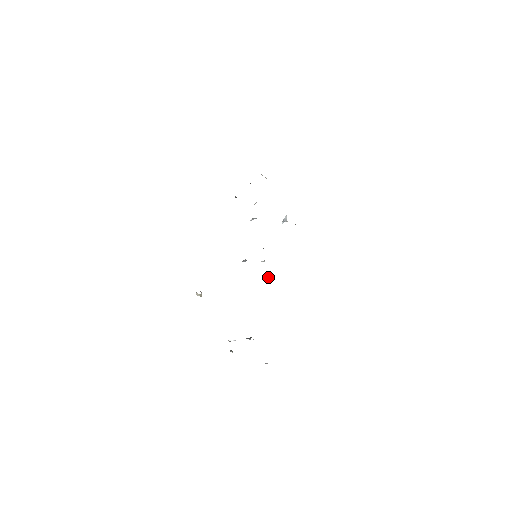
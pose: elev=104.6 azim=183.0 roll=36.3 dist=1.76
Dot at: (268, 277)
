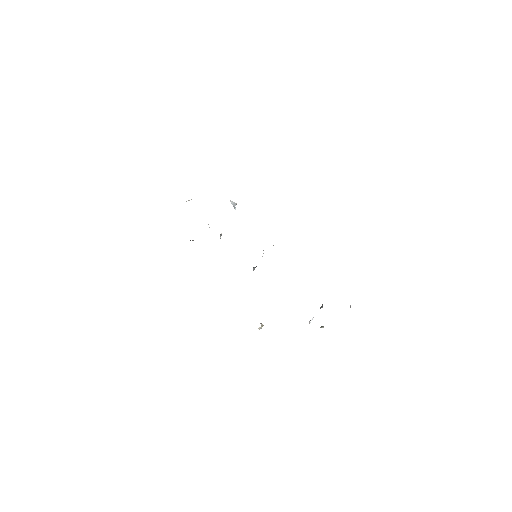
Dot at: occluded
